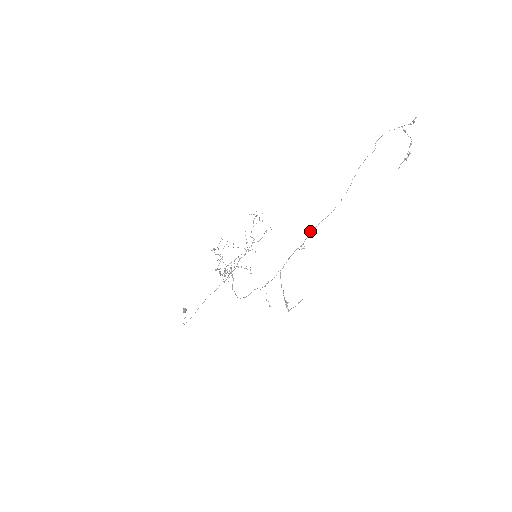
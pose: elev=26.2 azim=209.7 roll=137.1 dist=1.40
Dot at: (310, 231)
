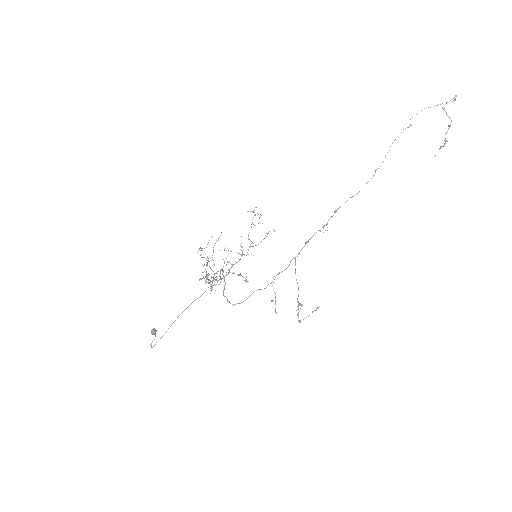
Dot at: (335, 210)
